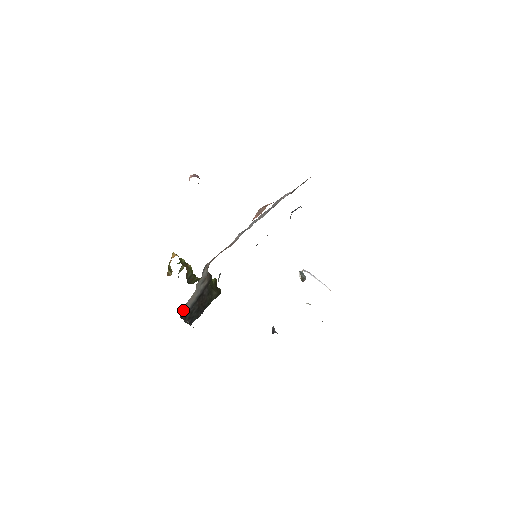
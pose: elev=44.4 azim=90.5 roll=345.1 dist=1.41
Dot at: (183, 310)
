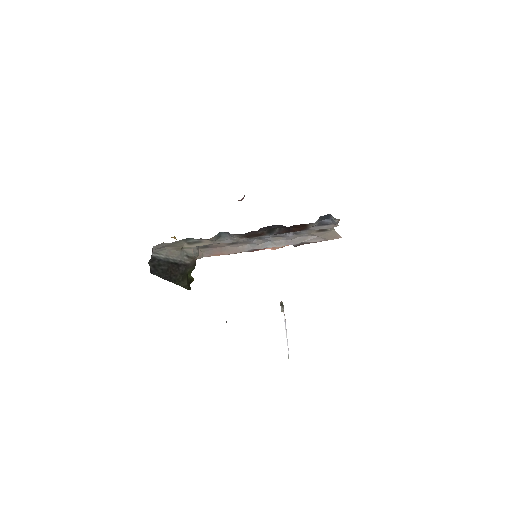
Dot at: (157, 251)
